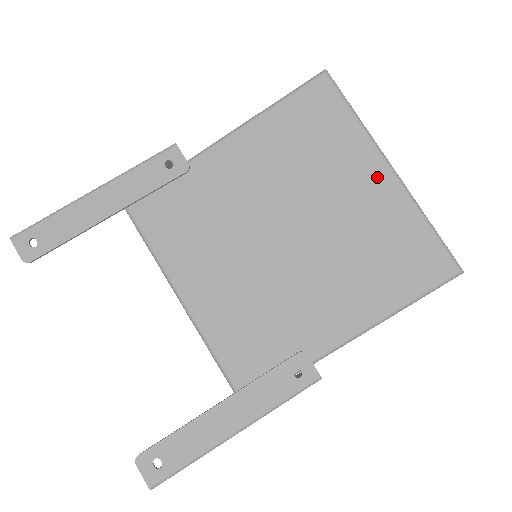
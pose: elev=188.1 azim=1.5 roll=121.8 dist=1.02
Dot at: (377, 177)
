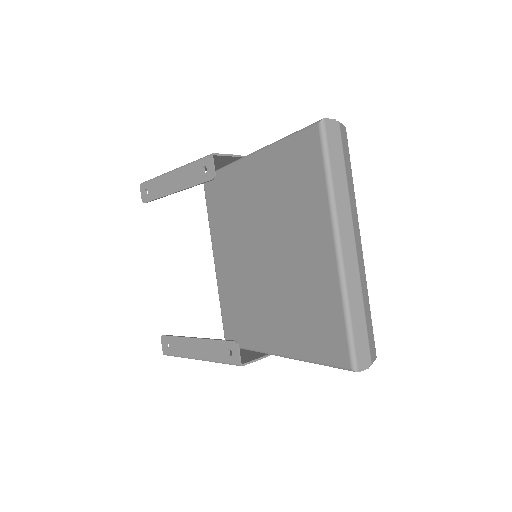
Dot at: (324, 248)
